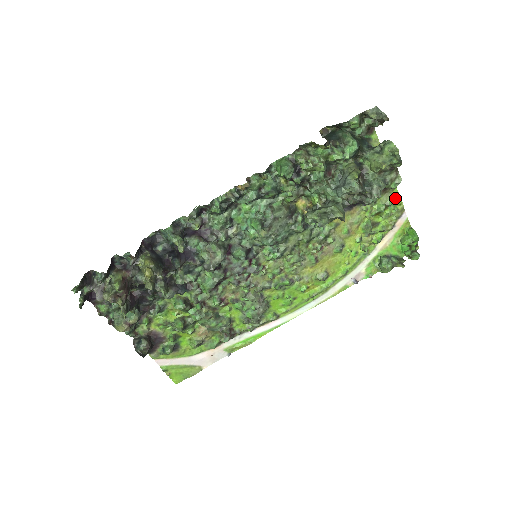
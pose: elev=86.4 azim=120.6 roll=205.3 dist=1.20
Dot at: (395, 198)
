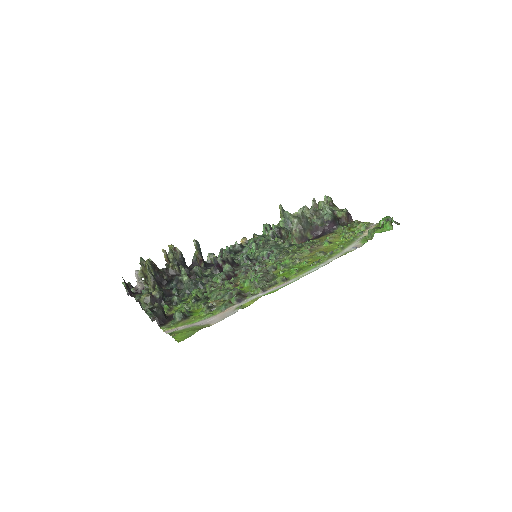
Dot at: (358, 223)
